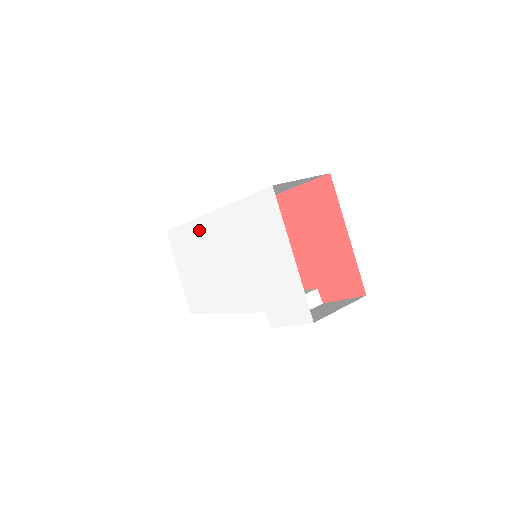
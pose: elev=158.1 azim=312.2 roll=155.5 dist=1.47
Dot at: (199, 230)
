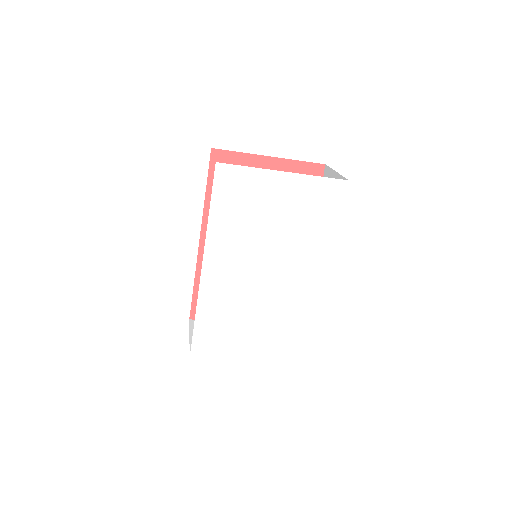
Dot at: (211, 298)
